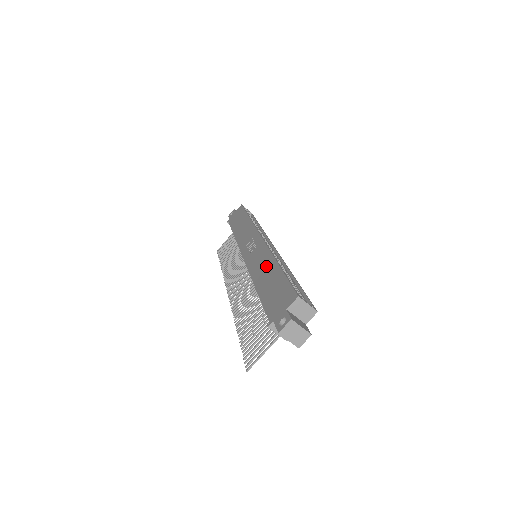
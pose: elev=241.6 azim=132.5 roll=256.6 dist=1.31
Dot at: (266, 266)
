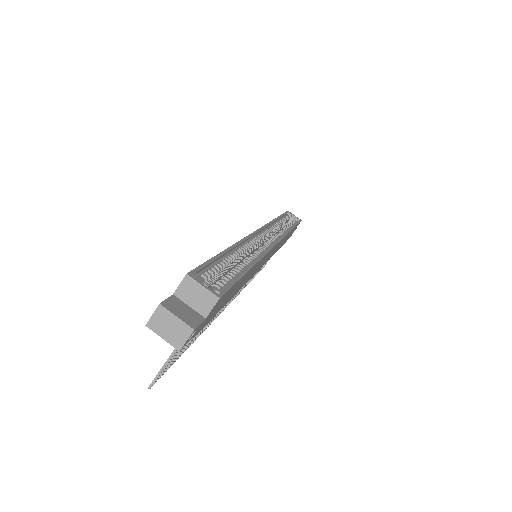
Dot at: occluded
